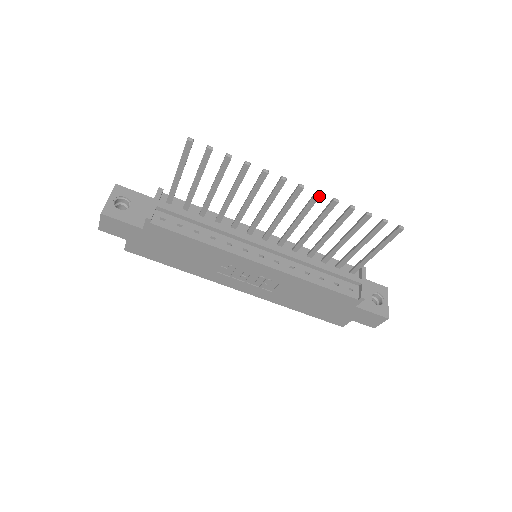
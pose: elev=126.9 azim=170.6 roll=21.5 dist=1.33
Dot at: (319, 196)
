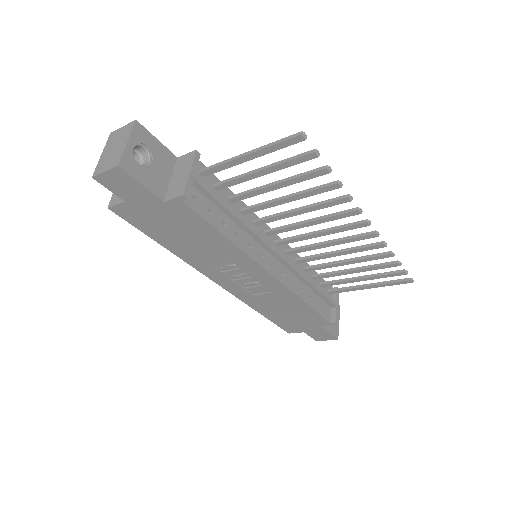
Dot at: (375, 236)
